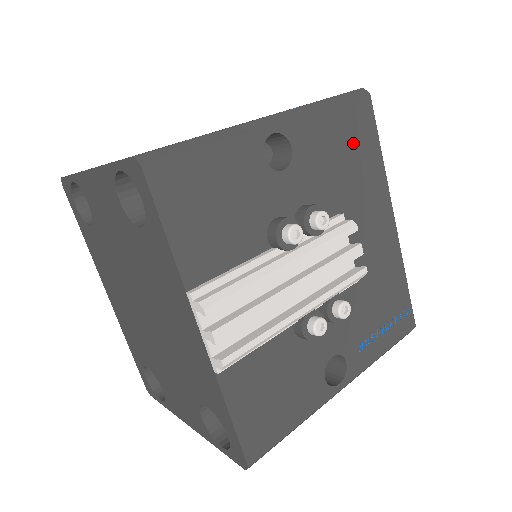
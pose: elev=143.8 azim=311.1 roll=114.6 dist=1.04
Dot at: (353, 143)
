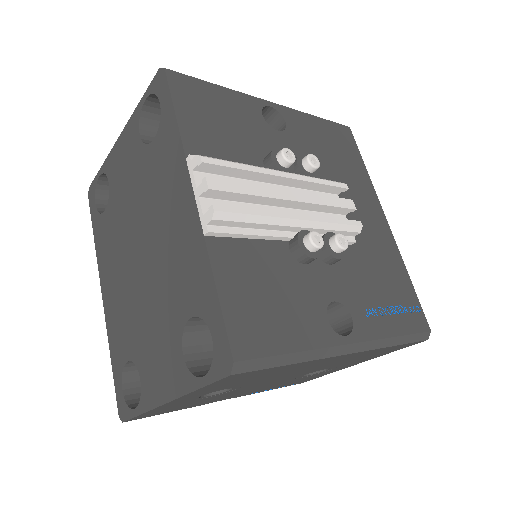
Dot at: (339, 147)
